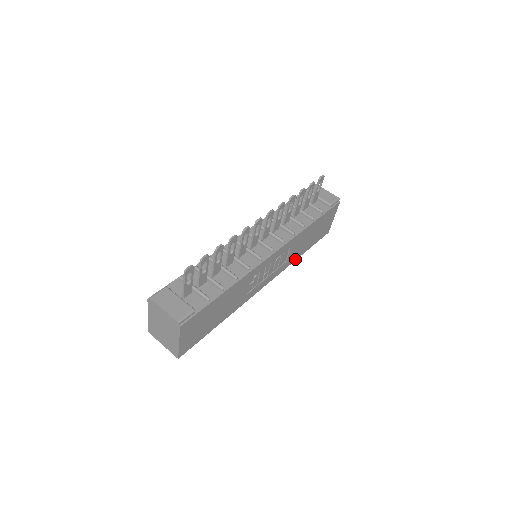
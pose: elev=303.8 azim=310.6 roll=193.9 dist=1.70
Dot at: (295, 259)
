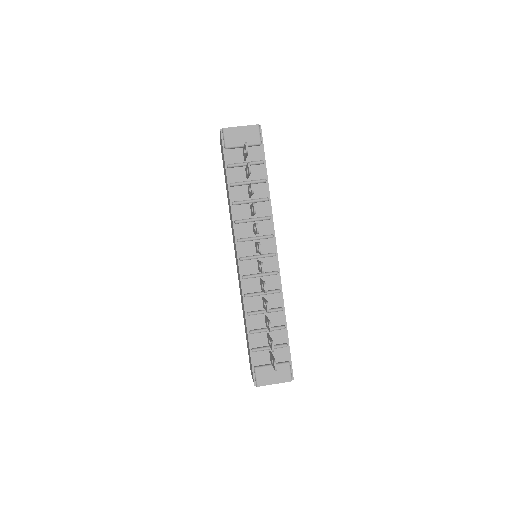
Dot at: occluded
